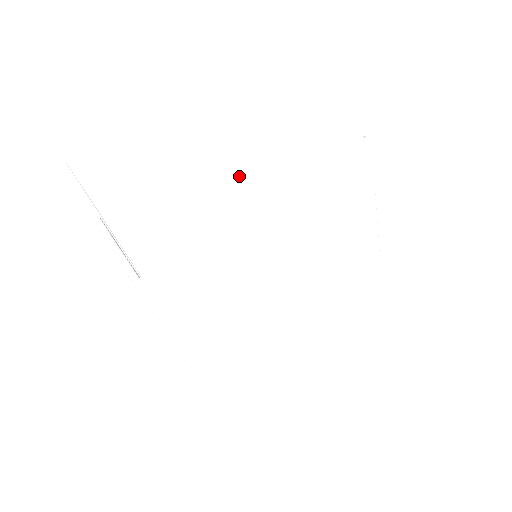
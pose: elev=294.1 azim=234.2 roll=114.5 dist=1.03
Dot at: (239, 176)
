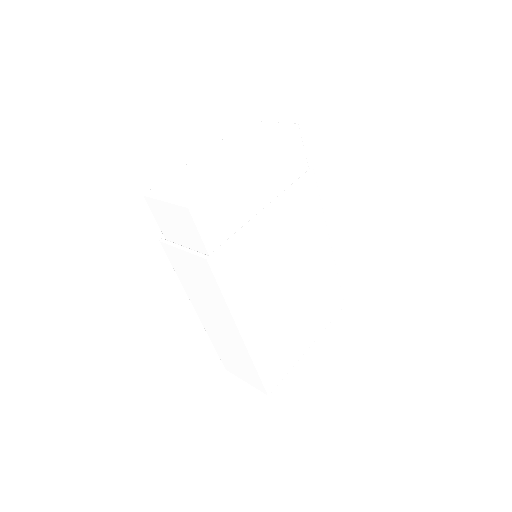
Dot at: (252, 193)
